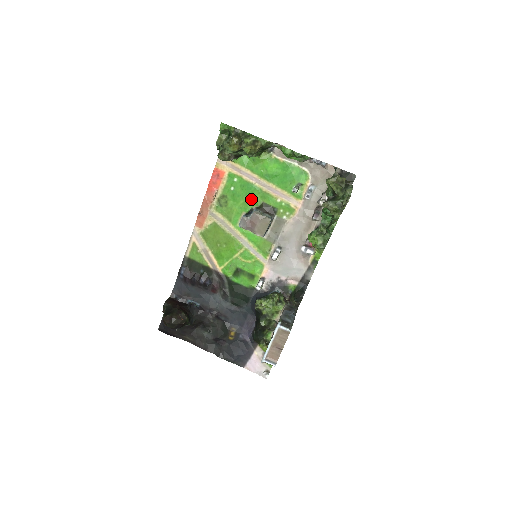
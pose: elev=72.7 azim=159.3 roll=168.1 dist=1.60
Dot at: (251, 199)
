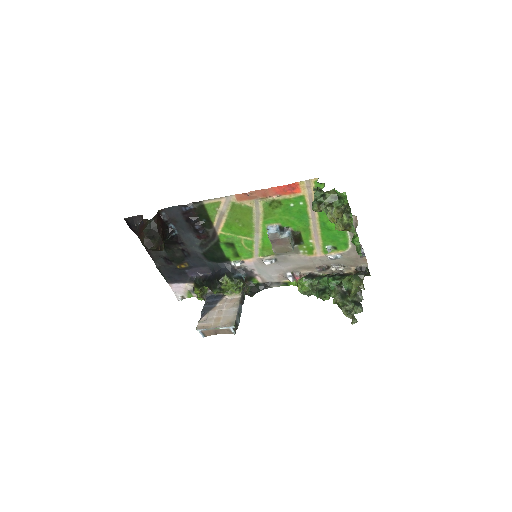
Dot at: (295, 223)
